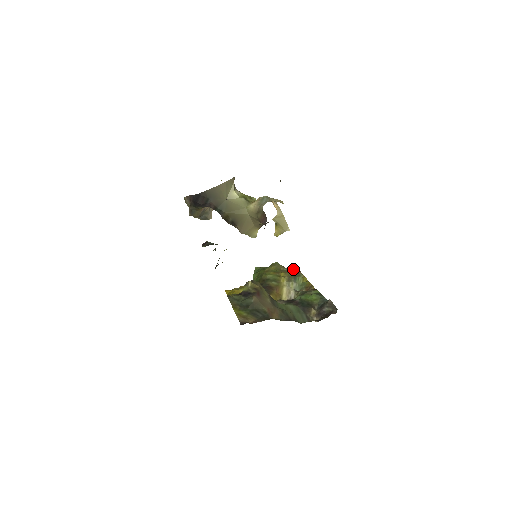
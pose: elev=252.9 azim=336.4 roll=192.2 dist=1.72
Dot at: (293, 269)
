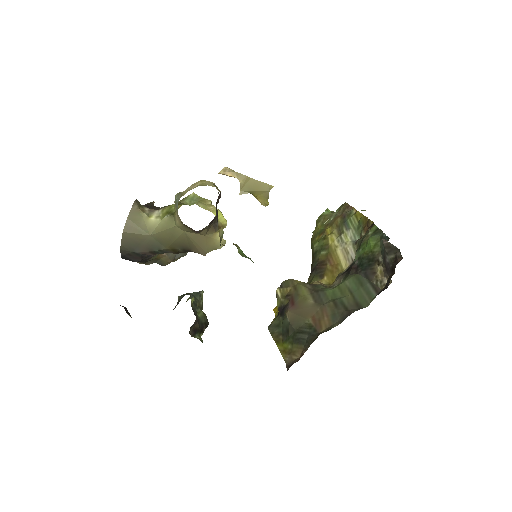
Dot at: (340, 210)
